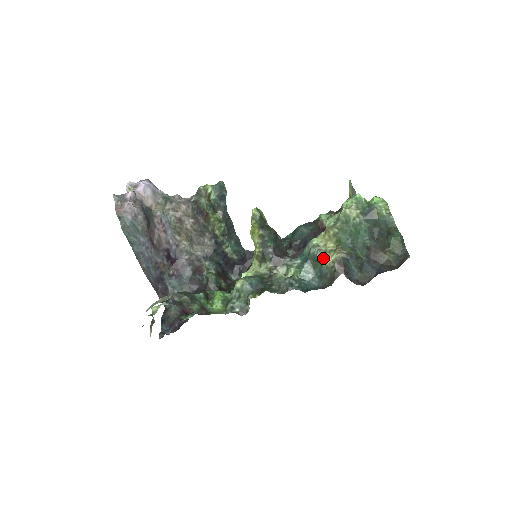
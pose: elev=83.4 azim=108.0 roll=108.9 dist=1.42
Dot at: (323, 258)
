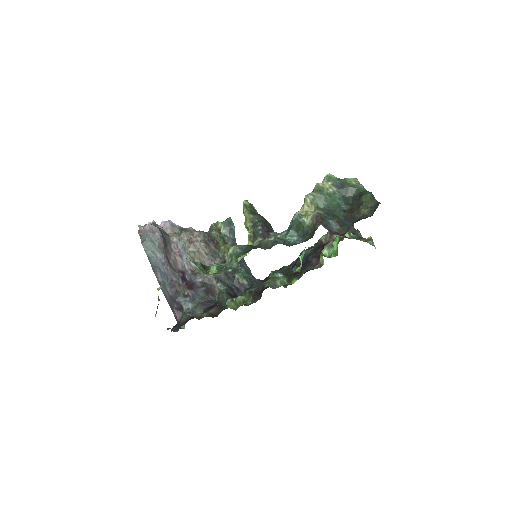
Dot at: (303, 220)
